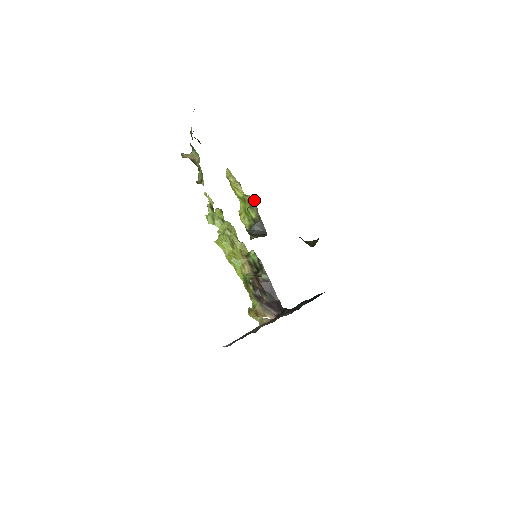
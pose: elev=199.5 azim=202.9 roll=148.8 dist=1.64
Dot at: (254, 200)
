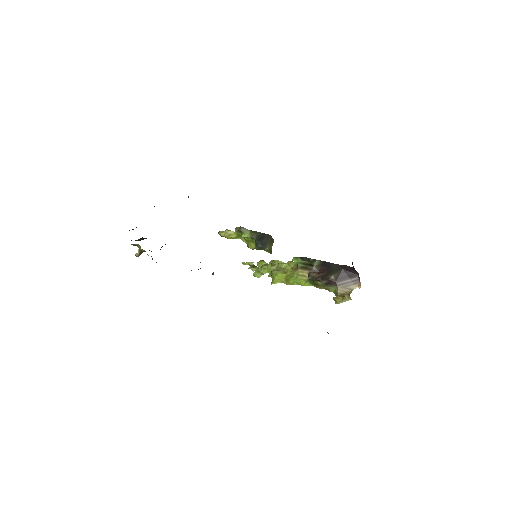
Dot at: (238, 227)
